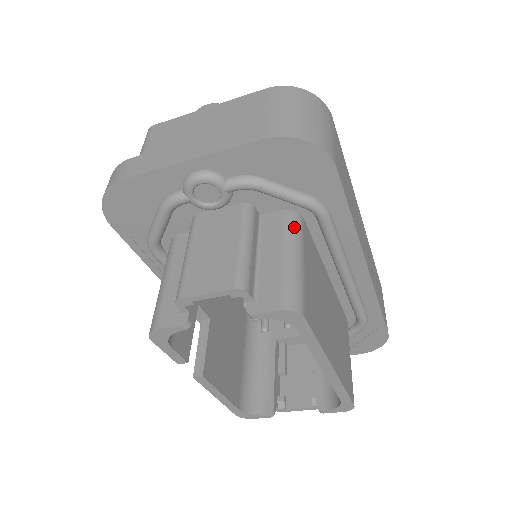
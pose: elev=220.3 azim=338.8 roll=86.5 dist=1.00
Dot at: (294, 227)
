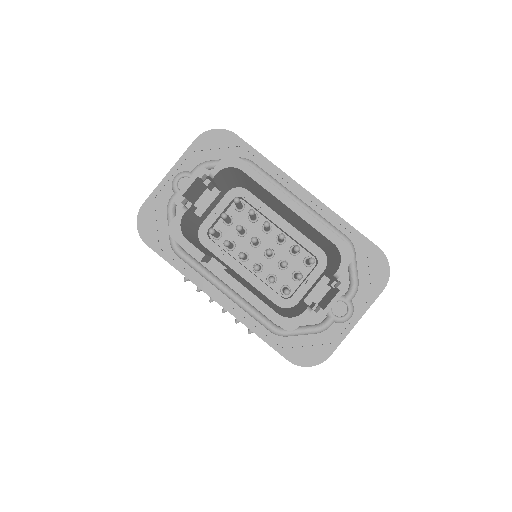
Dot at: occluded
